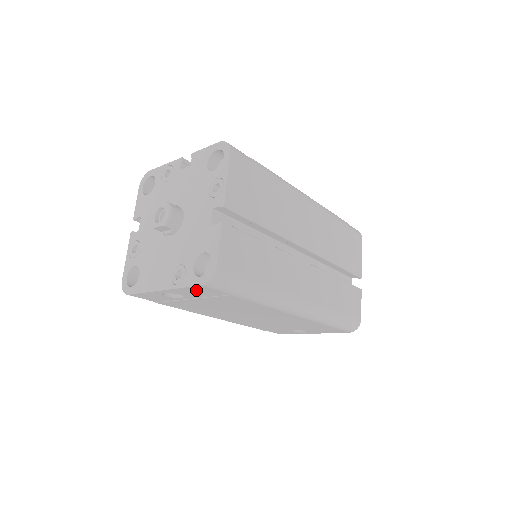
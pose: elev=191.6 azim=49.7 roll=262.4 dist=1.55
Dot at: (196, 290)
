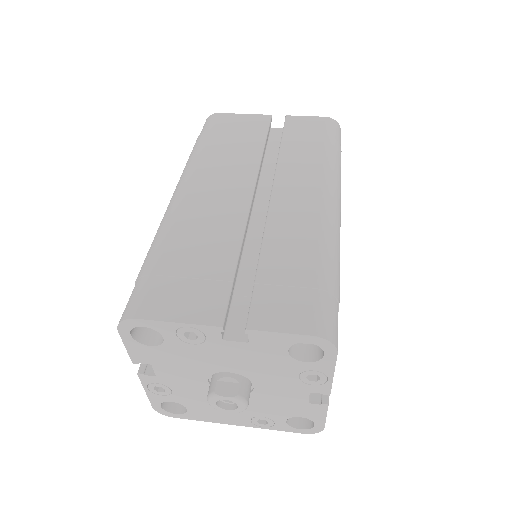
Dot at: occluded
